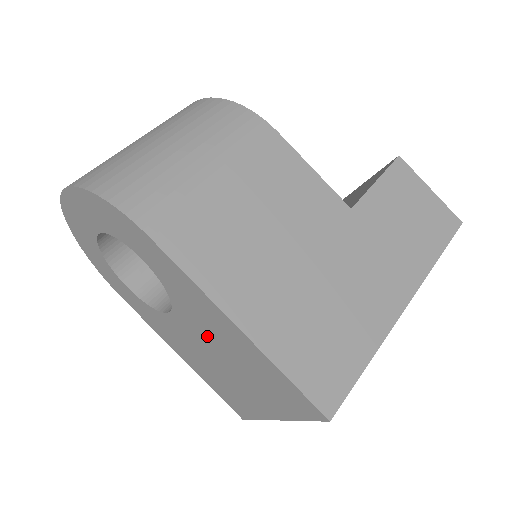
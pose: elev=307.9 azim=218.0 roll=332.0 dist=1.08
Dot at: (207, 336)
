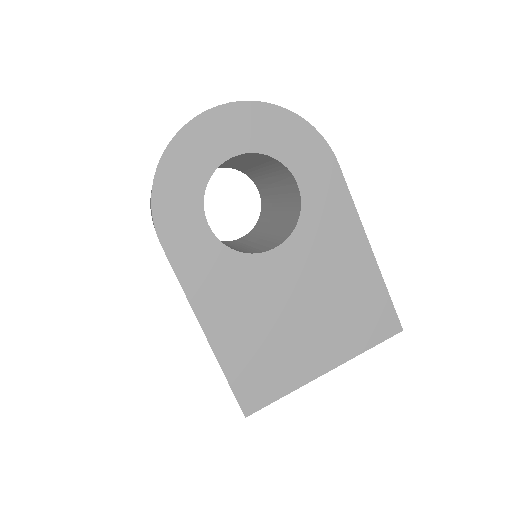
Dot at: (312, 271)
